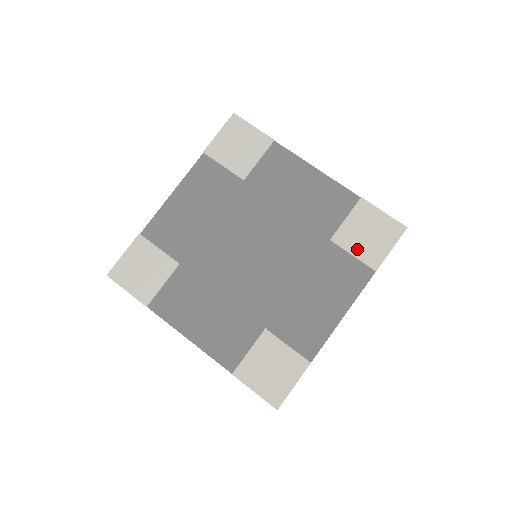
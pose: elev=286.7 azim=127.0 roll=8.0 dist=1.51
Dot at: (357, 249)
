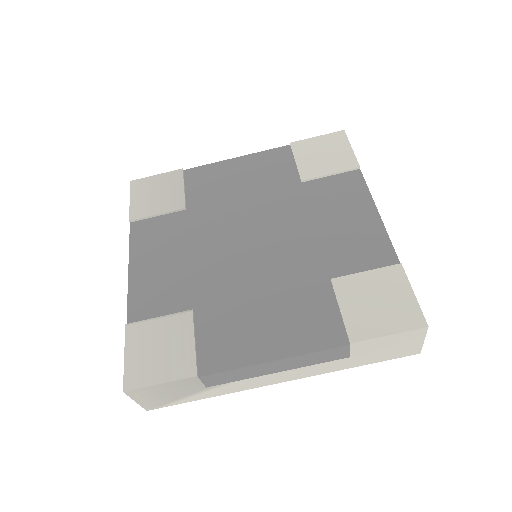
Dot at: (328, 168)
